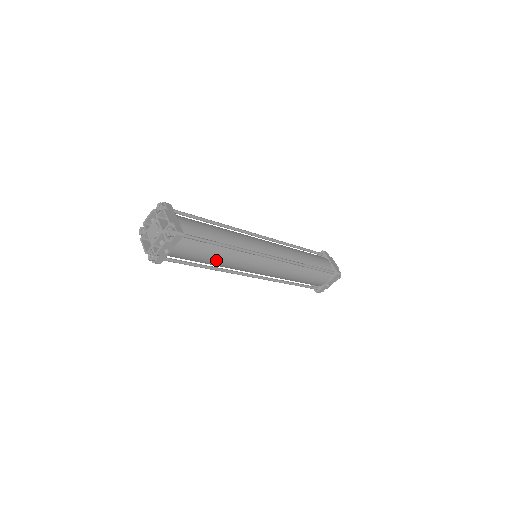
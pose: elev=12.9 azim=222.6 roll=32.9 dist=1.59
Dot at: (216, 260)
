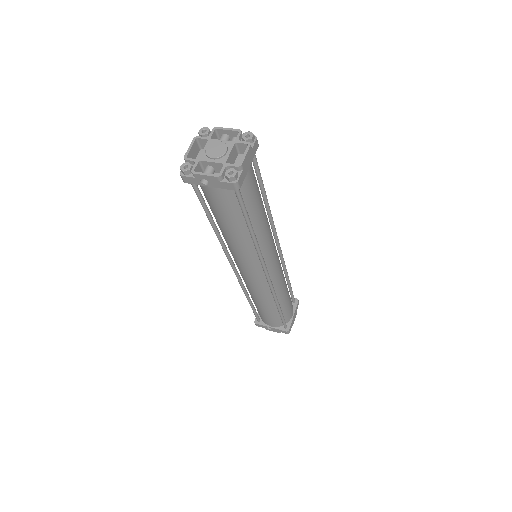
Dot at: (229, 231)
